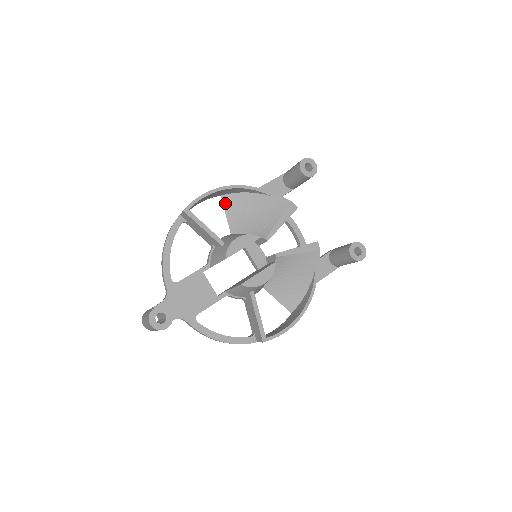
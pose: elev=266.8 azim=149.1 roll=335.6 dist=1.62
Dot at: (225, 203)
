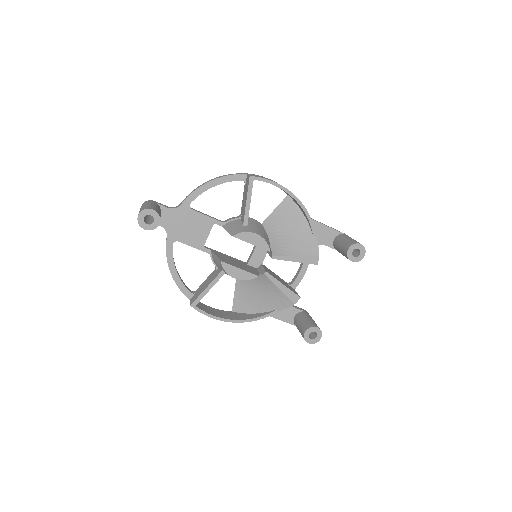
Dot at: (284, 202)
